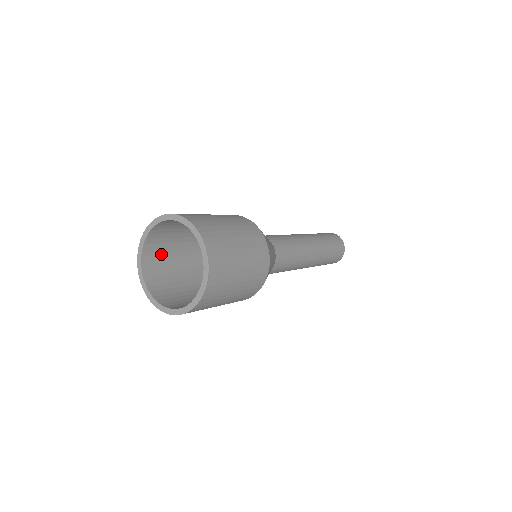
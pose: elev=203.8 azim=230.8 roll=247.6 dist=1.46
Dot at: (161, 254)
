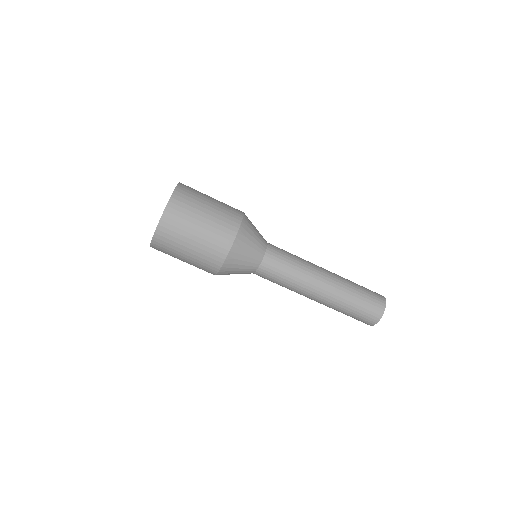
Dot at: occluded
